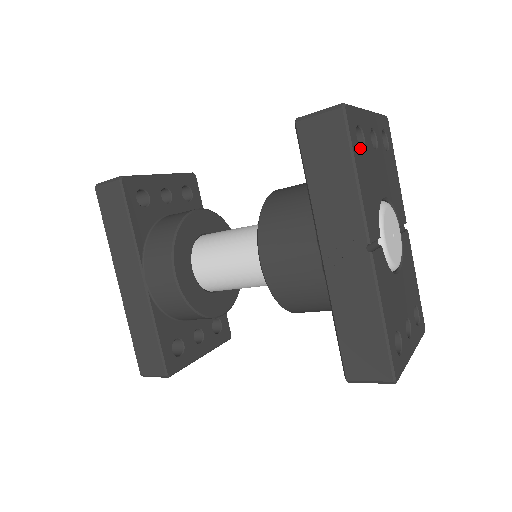
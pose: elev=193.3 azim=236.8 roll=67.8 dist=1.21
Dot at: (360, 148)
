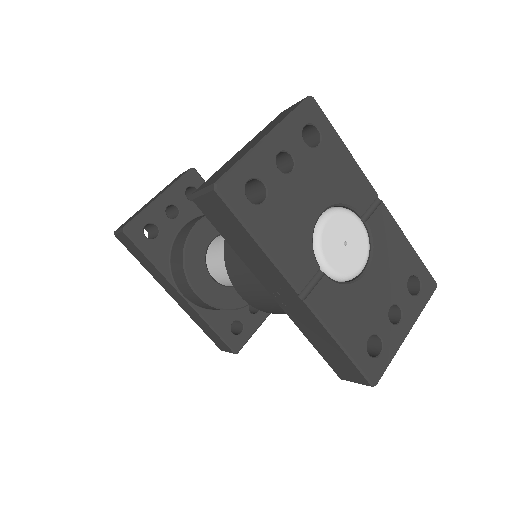
Dot at: (258, 205)
